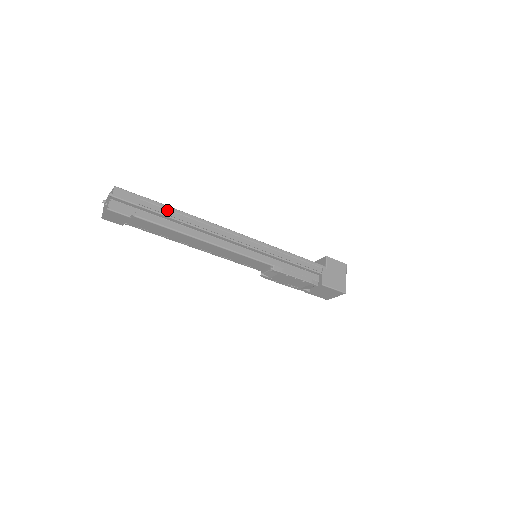
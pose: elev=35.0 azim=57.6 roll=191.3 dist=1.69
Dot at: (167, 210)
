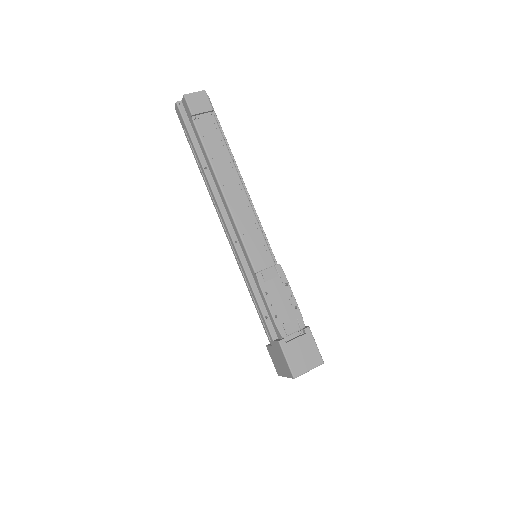
Dot at: occluded
